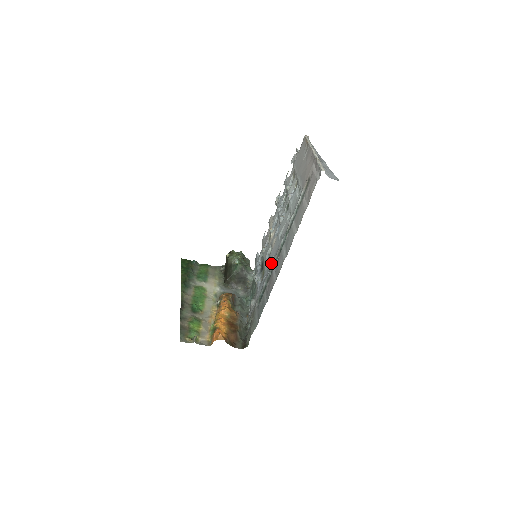
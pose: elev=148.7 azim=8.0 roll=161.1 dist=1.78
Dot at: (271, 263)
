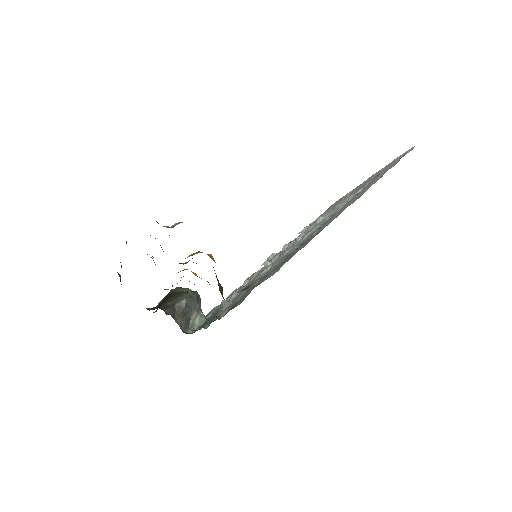
Dot at: occluded
